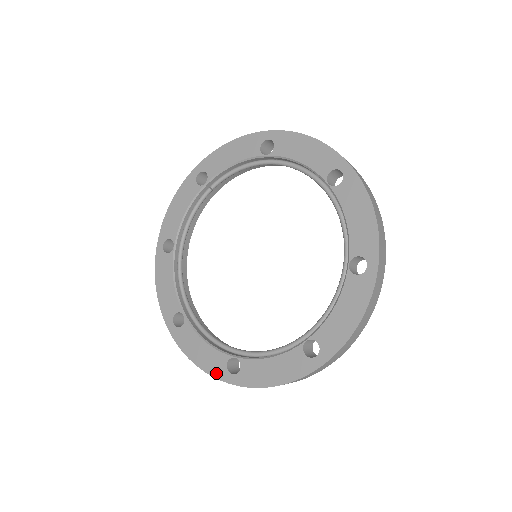
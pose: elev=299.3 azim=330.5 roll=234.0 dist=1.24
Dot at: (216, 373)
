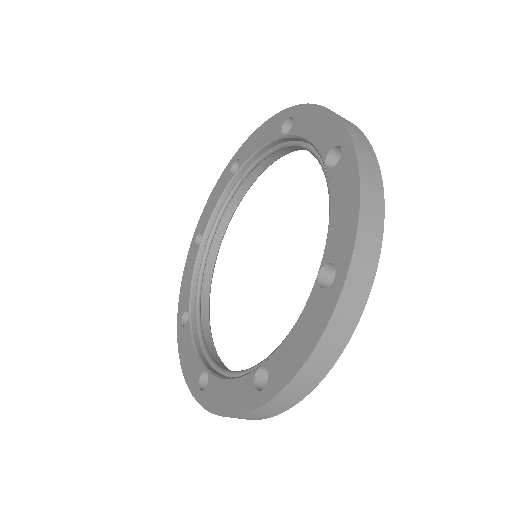
Dot at: (191, 384)
